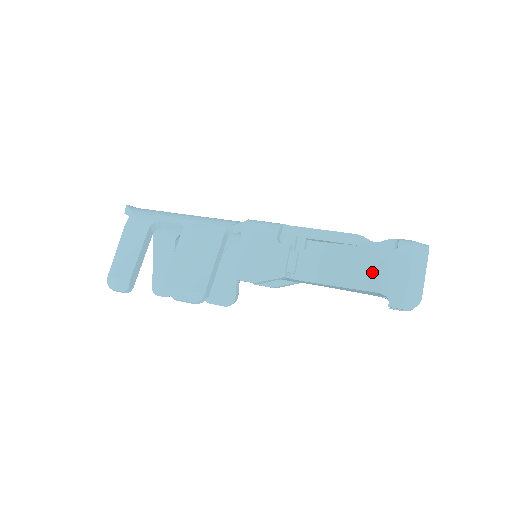
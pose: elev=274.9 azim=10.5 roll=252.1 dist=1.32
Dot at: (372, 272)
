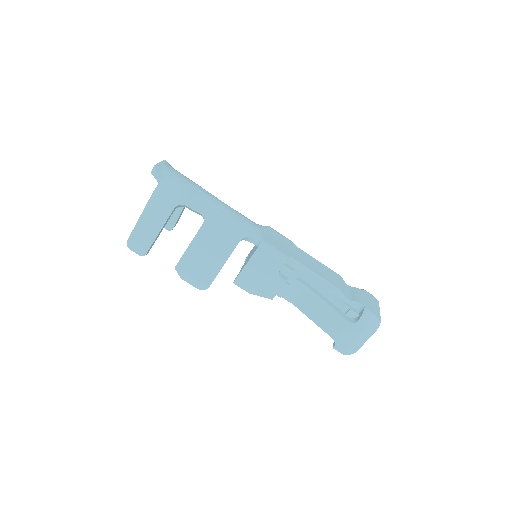
Dot at: (334, 323)
